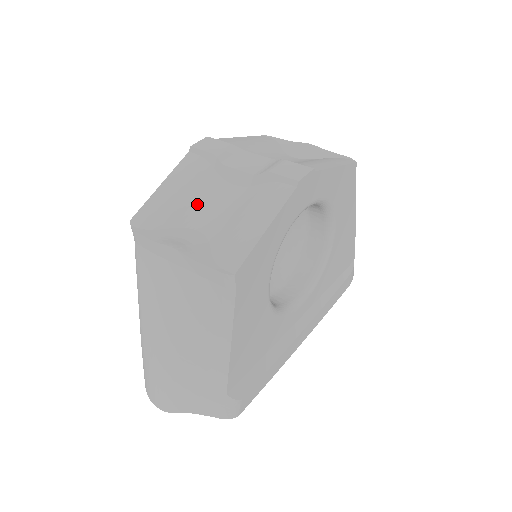
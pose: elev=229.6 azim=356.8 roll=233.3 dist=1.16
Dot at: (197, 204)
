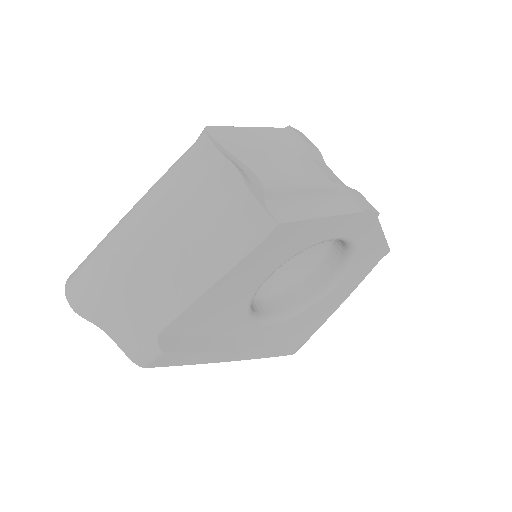
Dot at: (269, 162)
